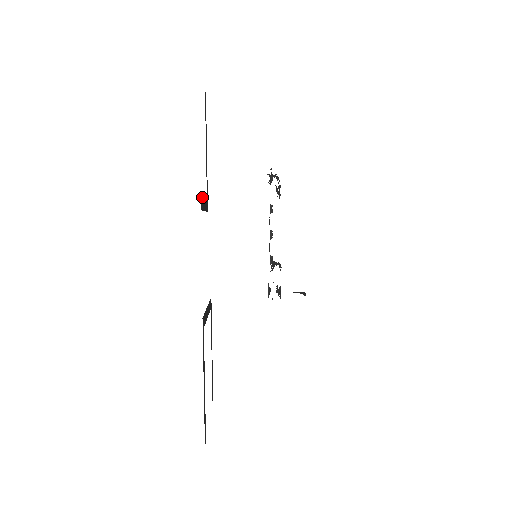
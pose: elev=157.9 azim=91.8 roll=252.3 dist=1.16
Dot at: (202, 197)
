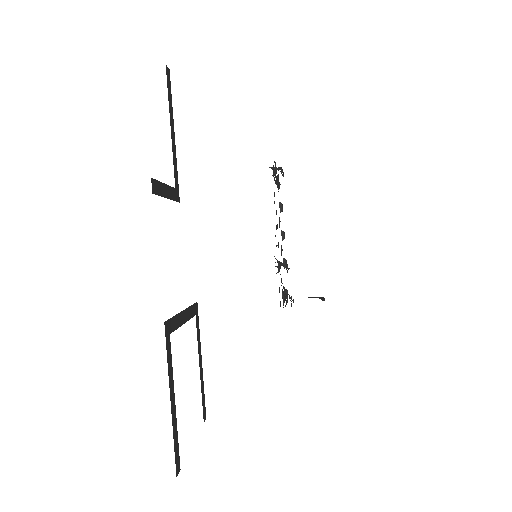
Dot at: (157, 180)
